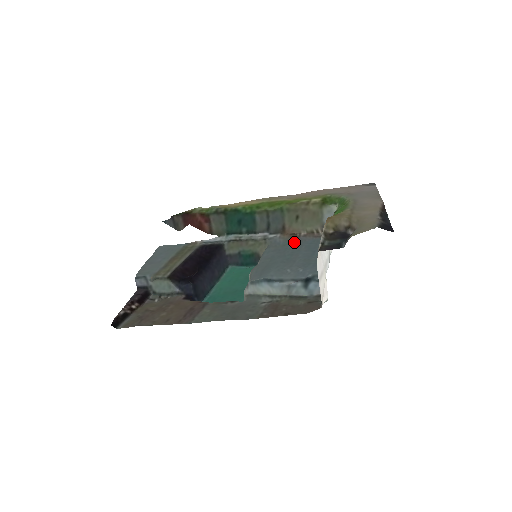
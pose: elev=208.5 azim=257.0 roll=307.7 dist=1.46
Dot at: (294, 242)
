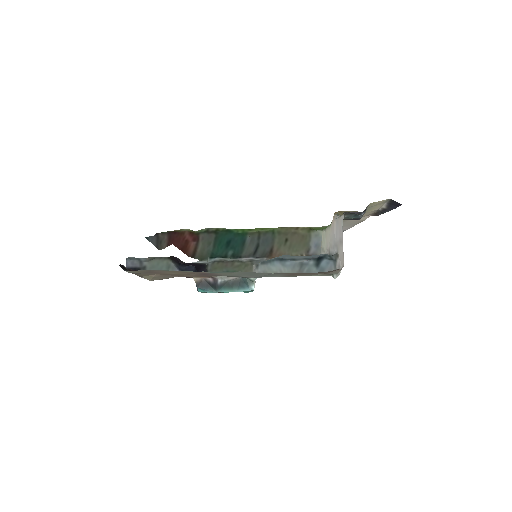
Dot at: occluded
